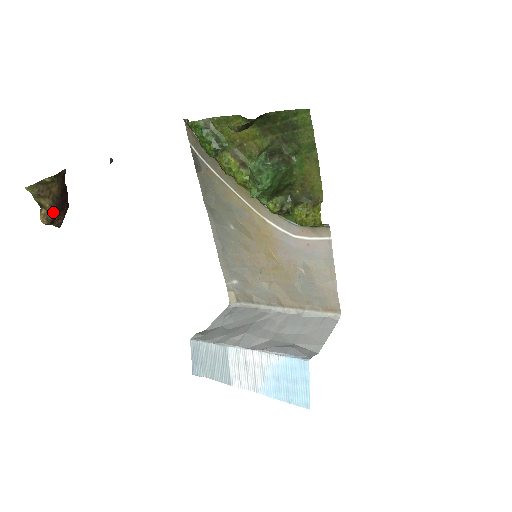
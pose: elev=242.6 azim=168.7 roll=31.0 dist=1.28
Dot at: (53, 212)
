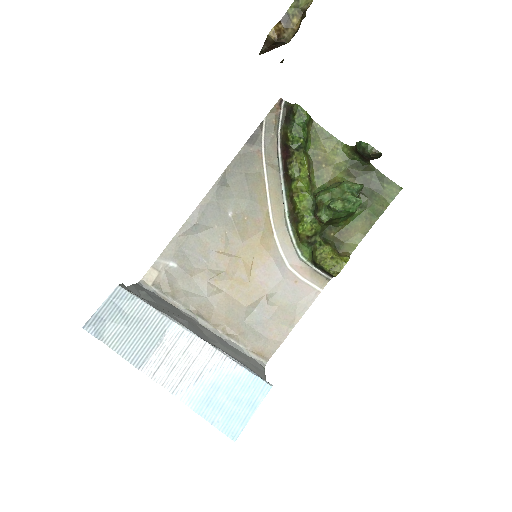
Dot at: (290, 39)
